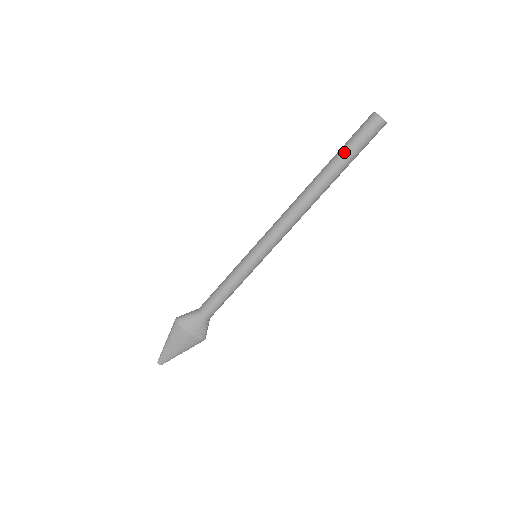
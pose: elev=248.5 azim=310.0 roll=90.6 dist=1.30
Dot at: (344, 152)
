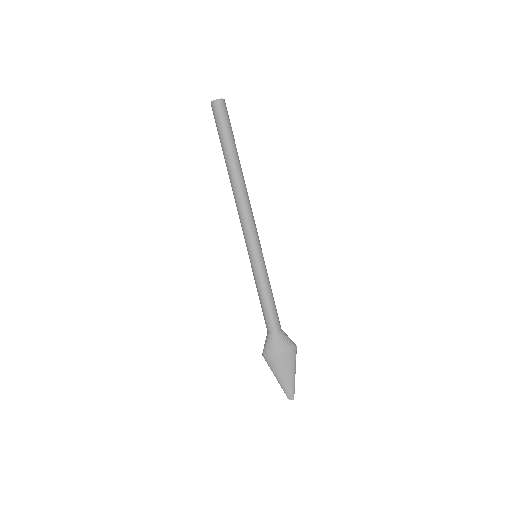
Dot at: (222, 140)
